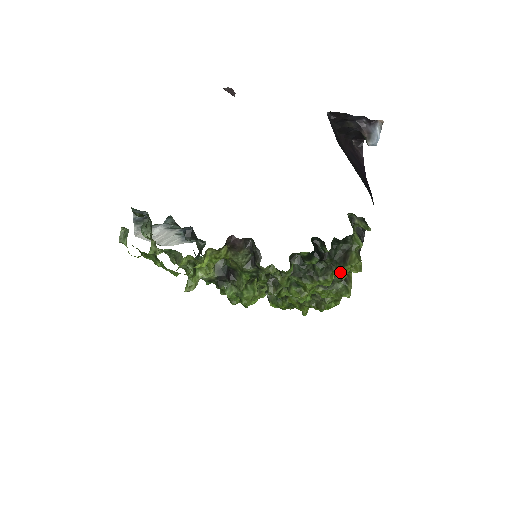
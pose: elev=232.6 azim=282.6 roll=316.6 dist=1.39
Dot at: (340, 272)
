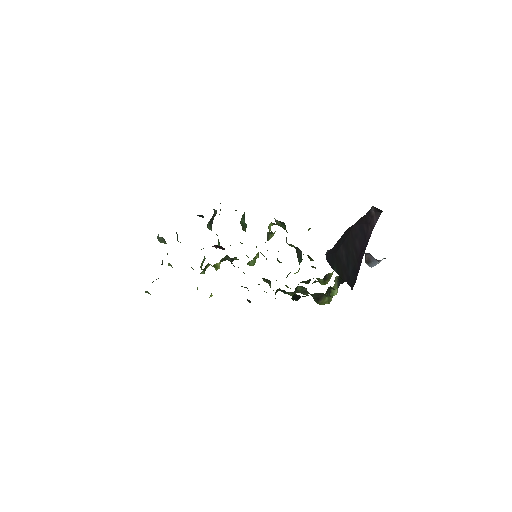
Dot at: occluded
